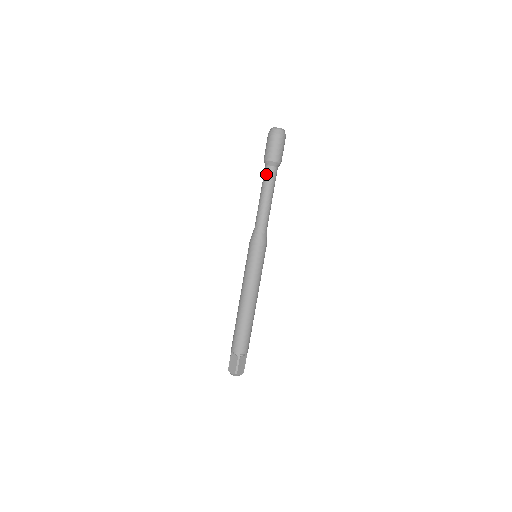
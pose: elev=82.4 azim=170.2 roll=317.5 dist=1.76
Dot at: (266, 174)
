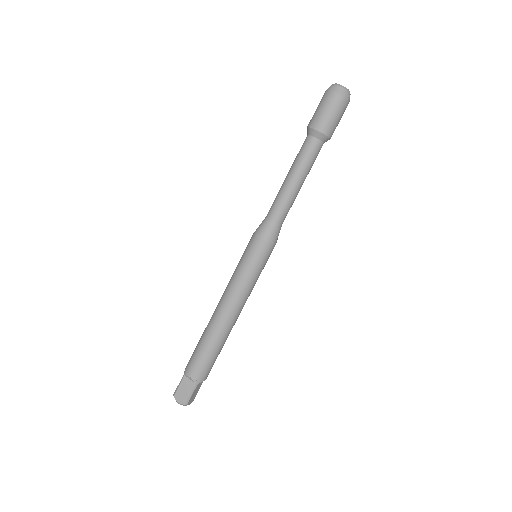
Dot at: (308, 149)
